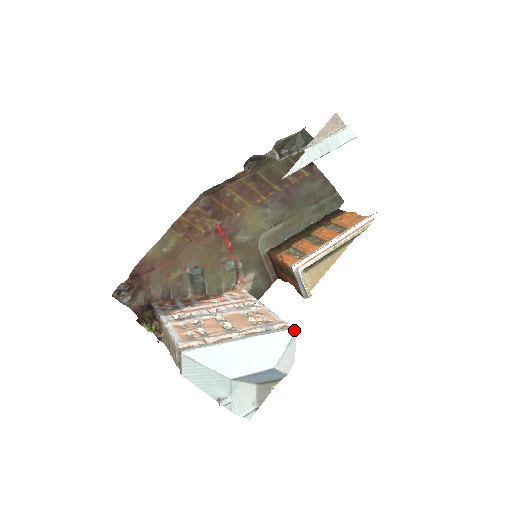
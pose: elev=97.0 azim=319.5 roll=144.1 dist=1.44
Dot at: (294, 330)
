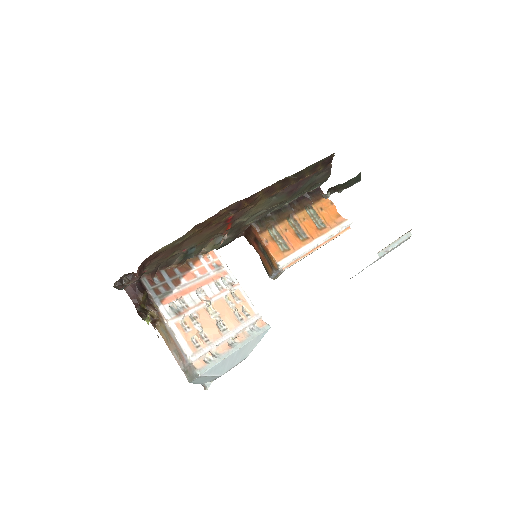
Dot at: occluded
